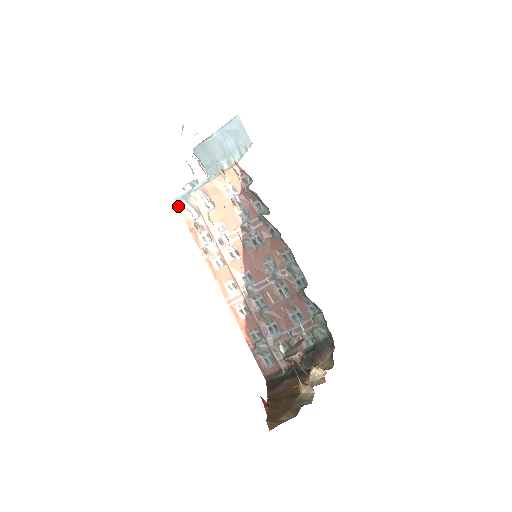
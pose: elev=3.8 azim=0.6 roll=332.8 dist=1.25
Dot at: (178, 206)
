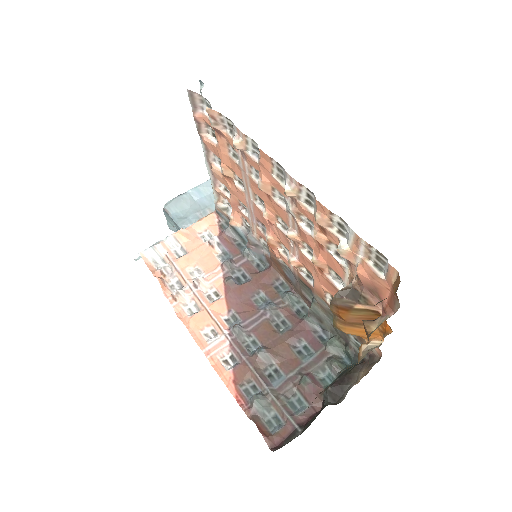
Dot at: (142, 255)
